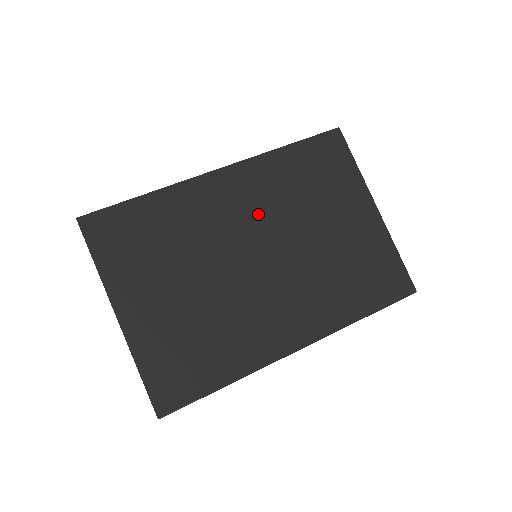
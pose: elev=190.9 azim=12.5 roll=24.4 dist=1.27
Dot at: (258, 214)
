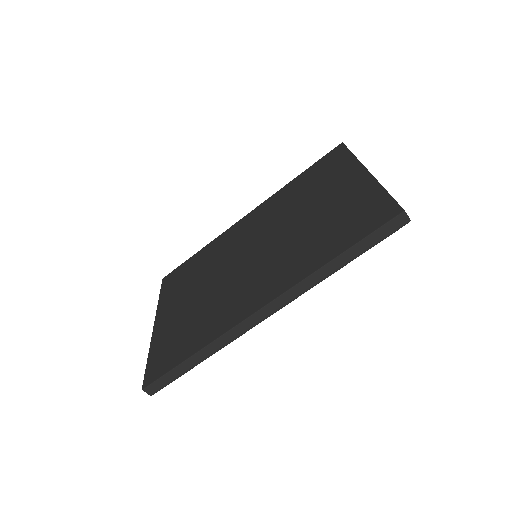
Dot at: (262, 227)
